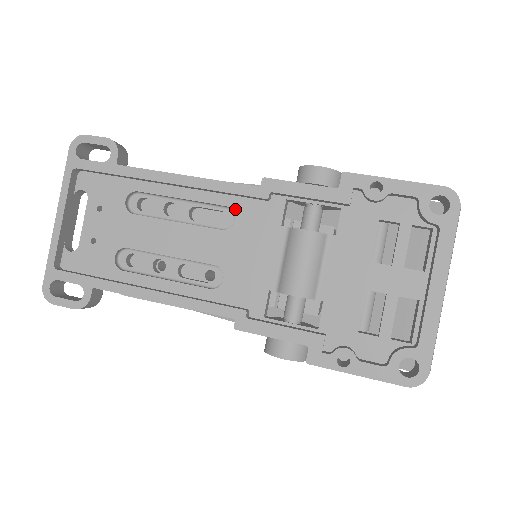
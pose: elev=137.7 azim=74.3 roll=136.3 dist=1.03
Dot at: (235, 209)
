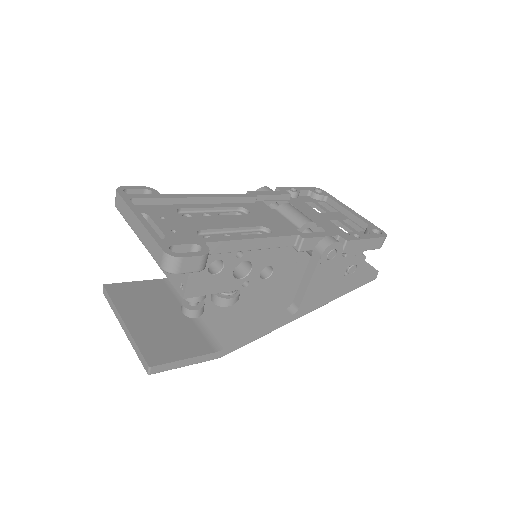
Dot at: (244, 207)
